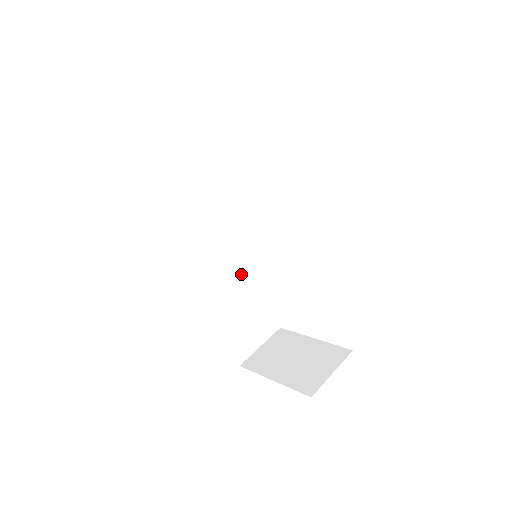
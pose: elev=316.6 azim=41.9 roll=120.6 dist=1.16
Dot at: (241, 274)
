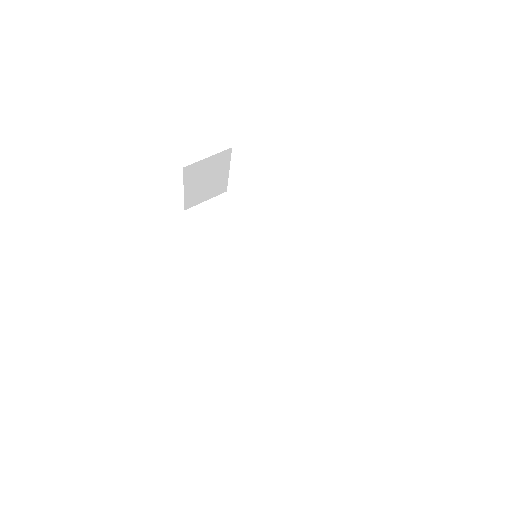
Dot at: (272, 289)
